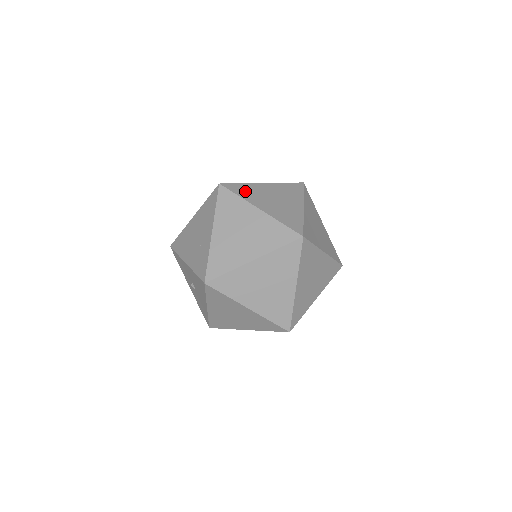
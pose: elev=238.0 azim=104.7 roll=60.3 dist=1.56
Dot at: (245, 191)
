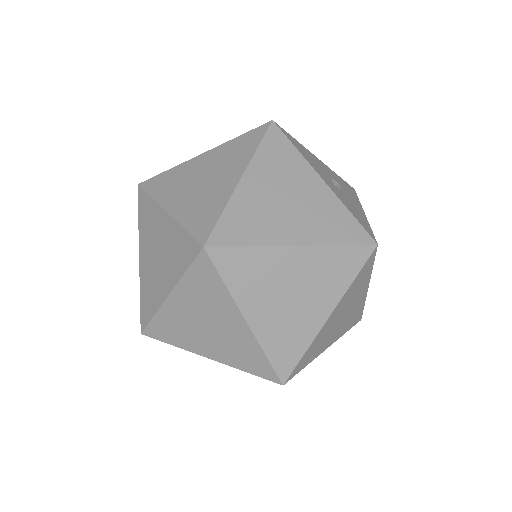
Dot at: (164, 183)
